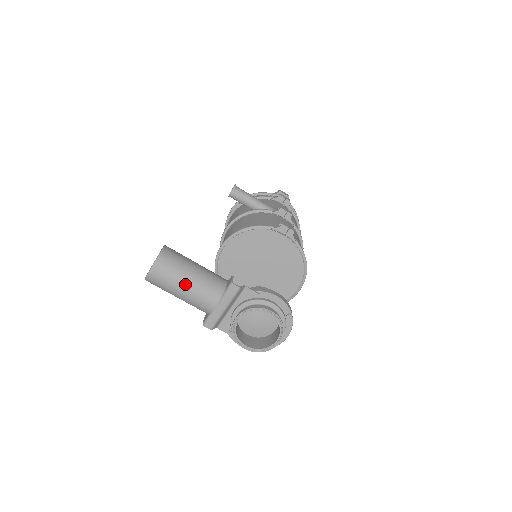
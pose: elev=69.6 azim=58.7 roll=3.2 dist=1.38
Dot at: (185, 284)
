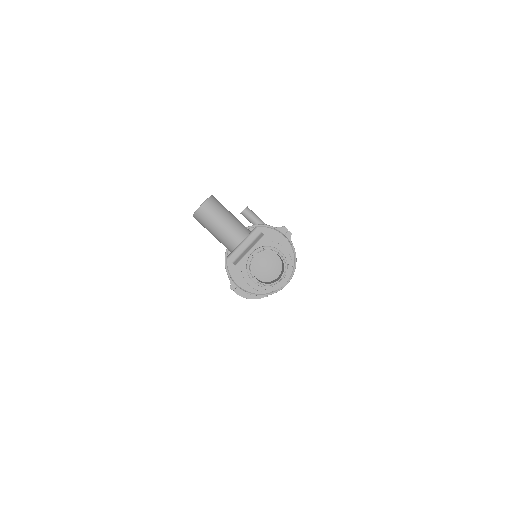
Dot at: (224, 220)
